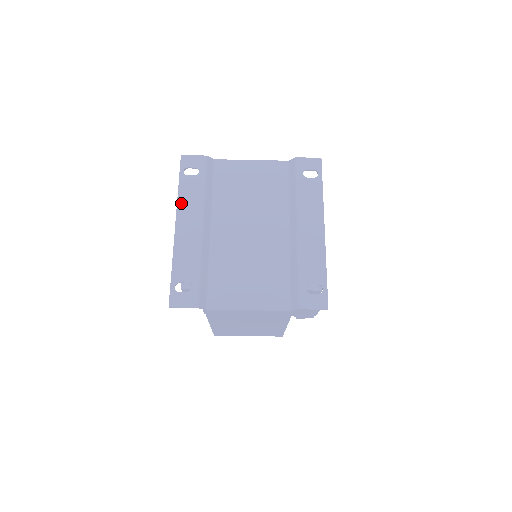
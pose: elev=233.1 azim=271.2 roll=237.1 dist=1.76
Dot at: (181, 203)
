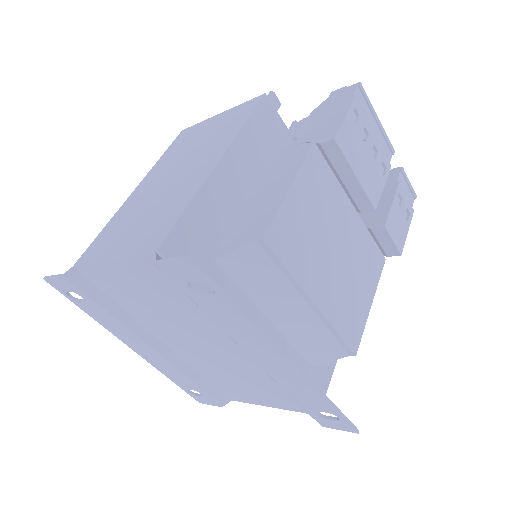
Dot at: (109, 329)
